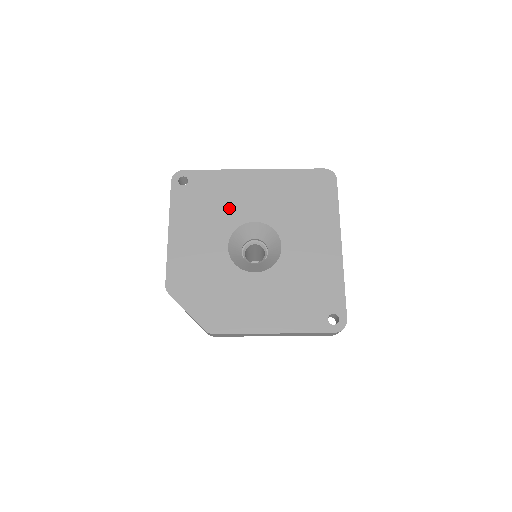
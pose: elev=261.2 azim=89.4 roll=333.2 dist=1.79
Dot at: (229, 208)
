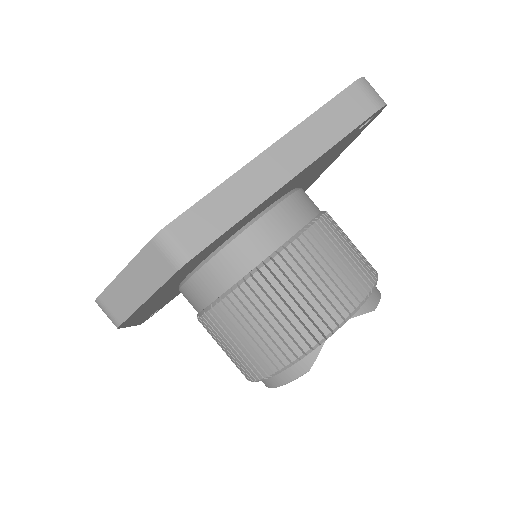
Dot at: occluded
